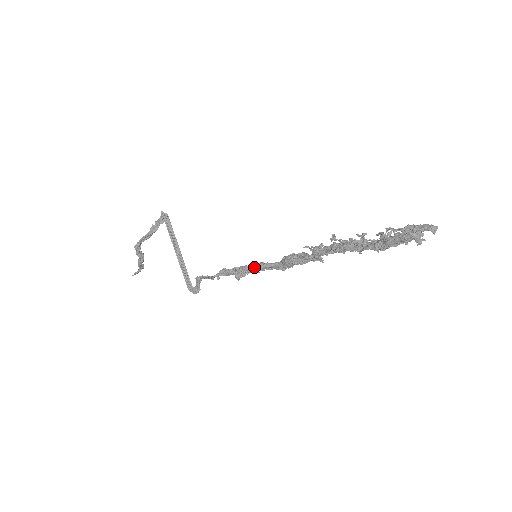
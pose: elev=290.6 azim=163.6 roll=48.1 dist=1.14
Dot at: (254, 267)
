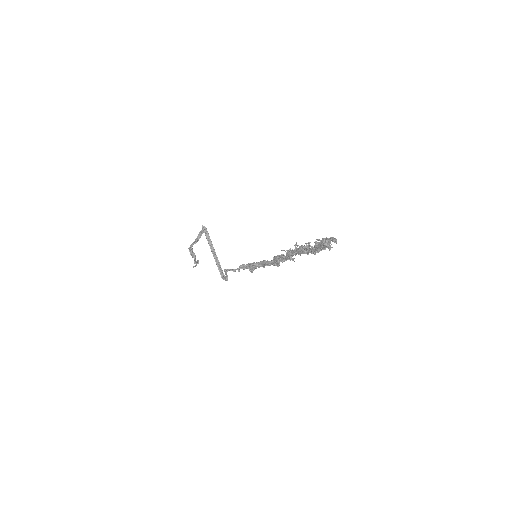
Dot at: (259, 263)
